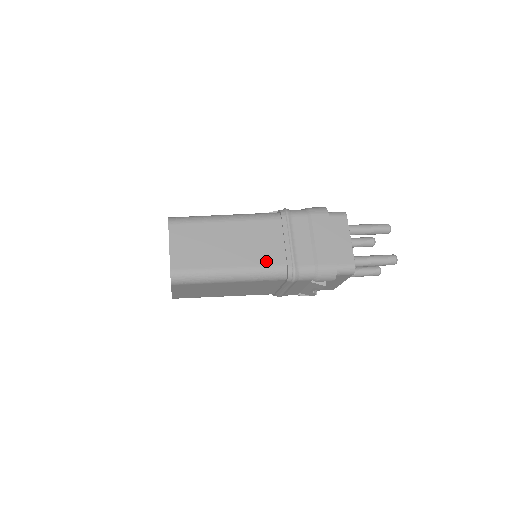
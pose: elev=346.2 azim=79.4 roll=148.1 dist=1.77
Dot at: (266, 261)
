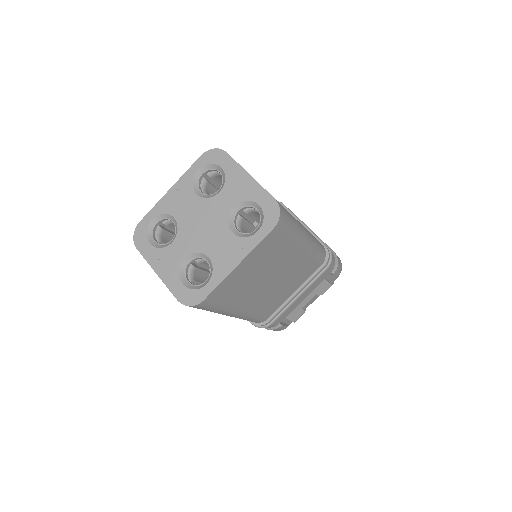
Dot at: occluded
